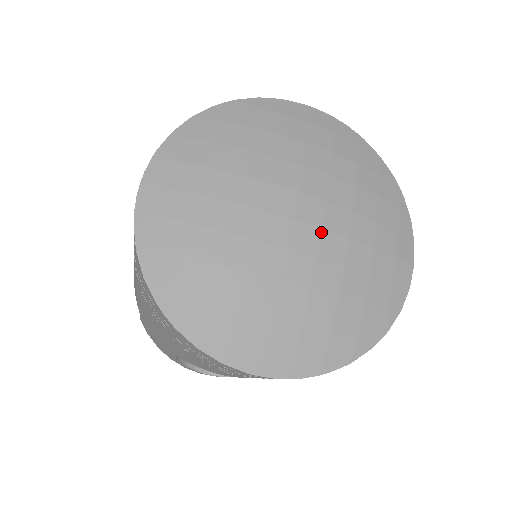
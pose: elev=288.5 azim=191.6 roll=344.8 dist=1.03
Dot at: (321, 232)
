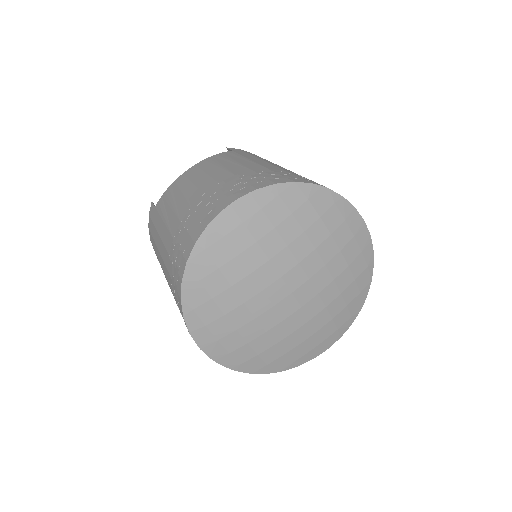
Dot at: (299, 308)
